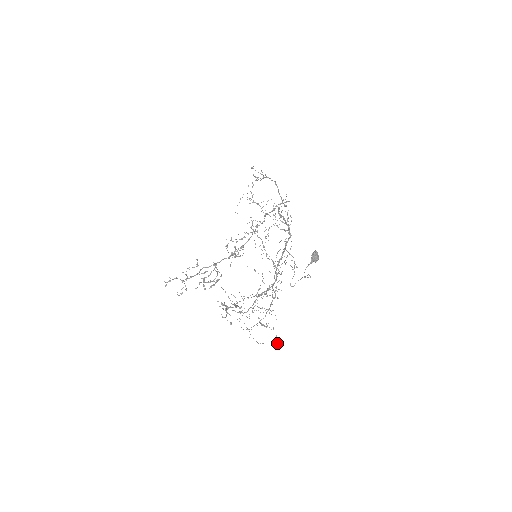
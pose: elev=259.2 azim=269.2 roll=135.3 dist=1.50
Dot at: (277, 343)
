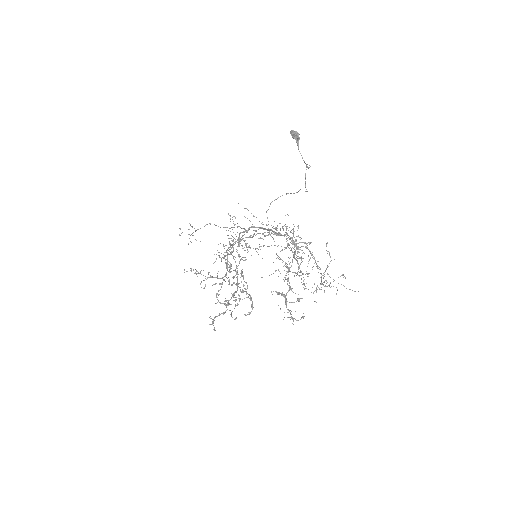
Dot at: (354, 291)
